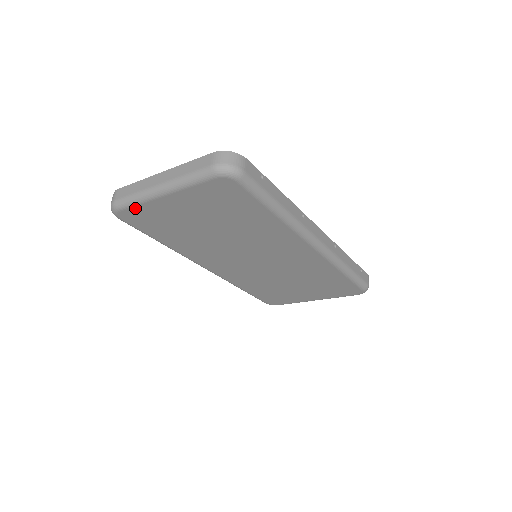
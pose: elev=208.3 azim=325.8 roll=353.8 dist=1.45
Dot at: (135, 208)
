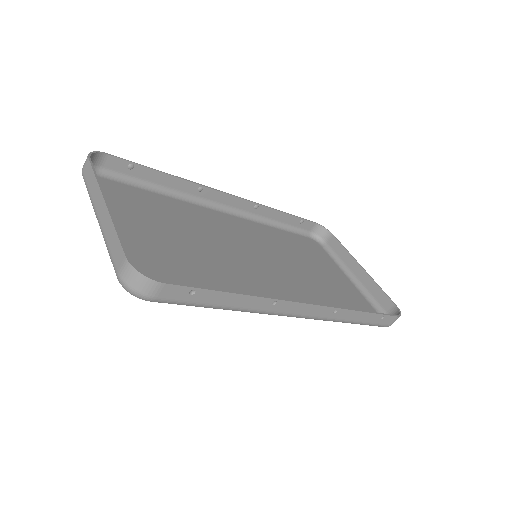
Dot at: occluded
